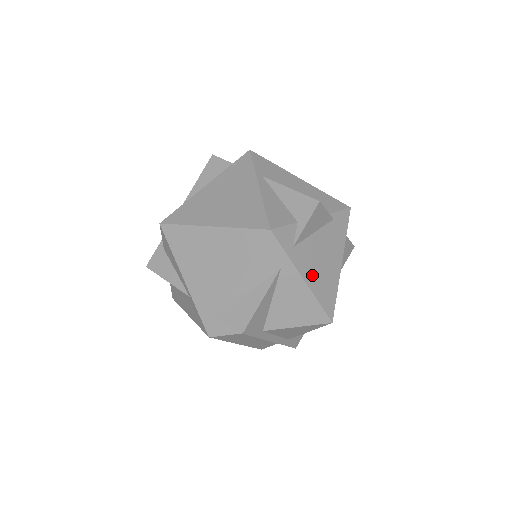
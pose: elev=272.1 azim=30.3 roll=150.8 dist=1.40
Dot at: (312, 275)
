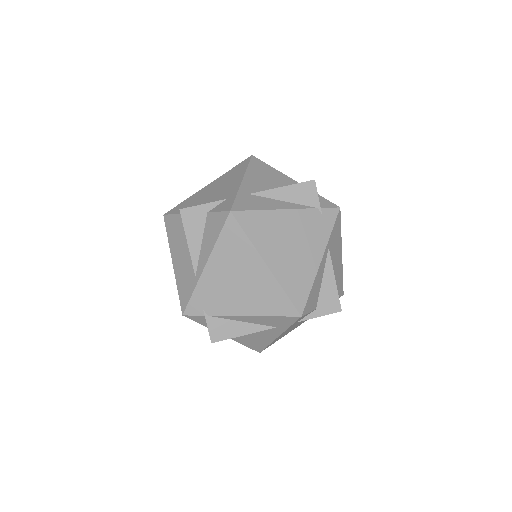
Dot at: (284, 333)
